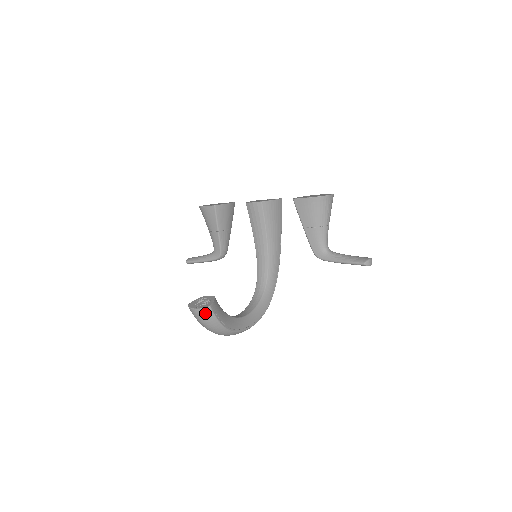
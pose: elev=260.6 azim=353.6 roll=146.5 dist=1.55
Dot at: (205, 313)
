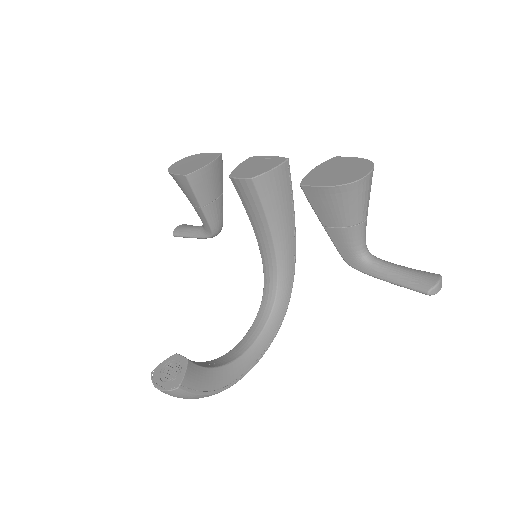
Dot at: (174, 394)
